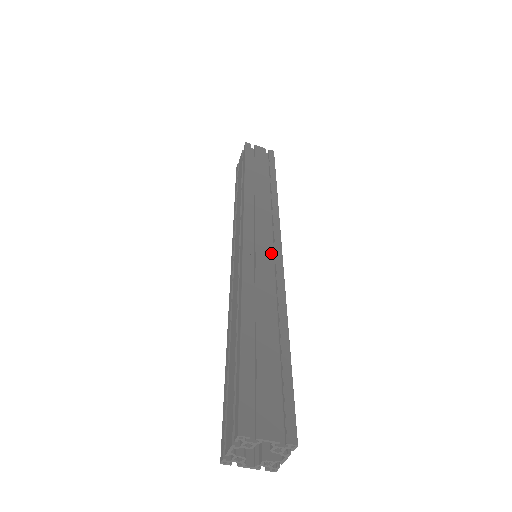
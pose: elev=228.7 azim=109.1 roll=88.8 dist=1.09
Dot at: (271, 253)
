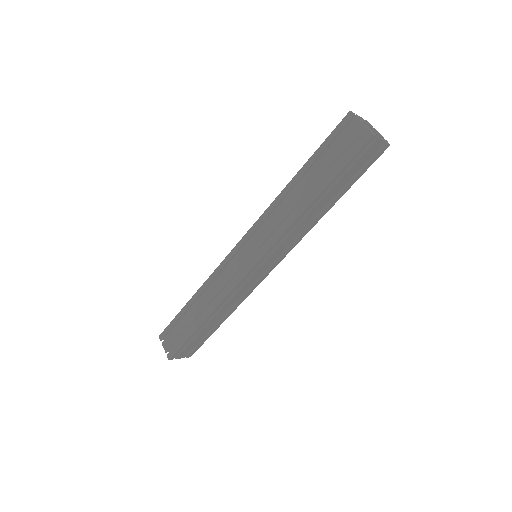
Dot at: occluded
